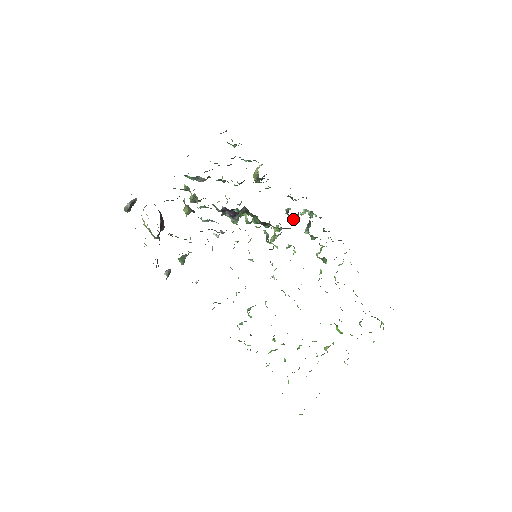
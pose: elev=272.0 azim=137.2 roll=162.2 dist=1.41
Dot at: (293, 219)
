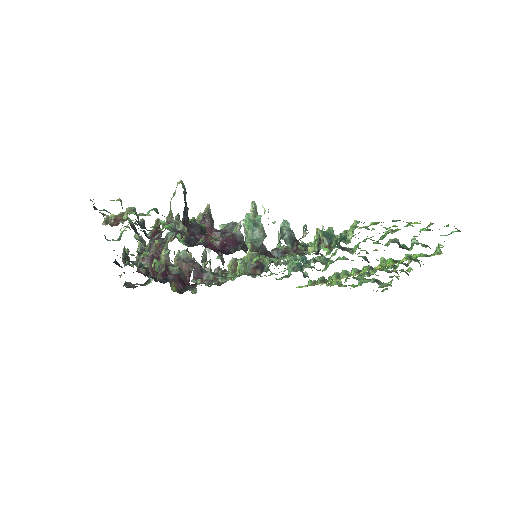
Dot at: occluded
